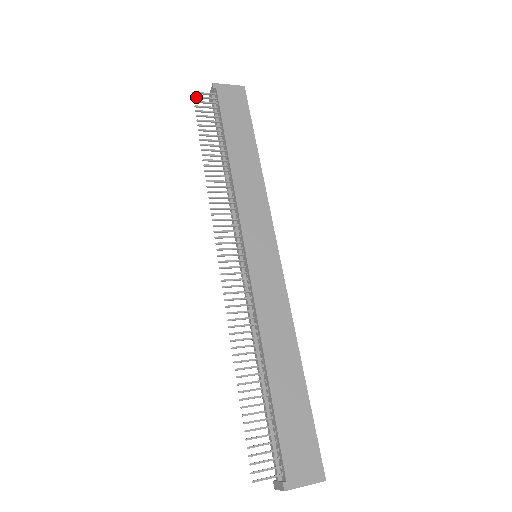
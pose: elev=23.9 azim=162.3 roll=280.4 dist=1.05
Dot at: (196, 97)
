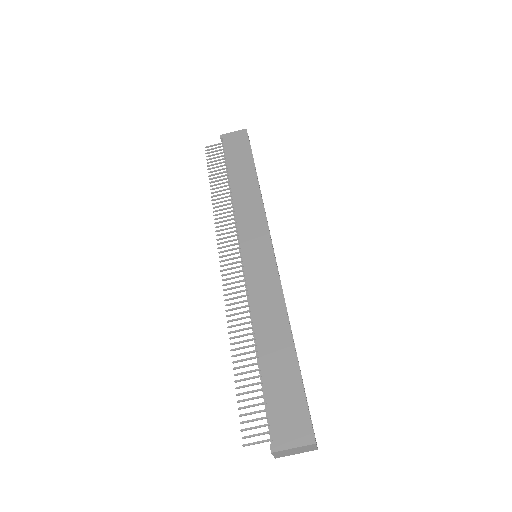
Dot at: (207, 150)
